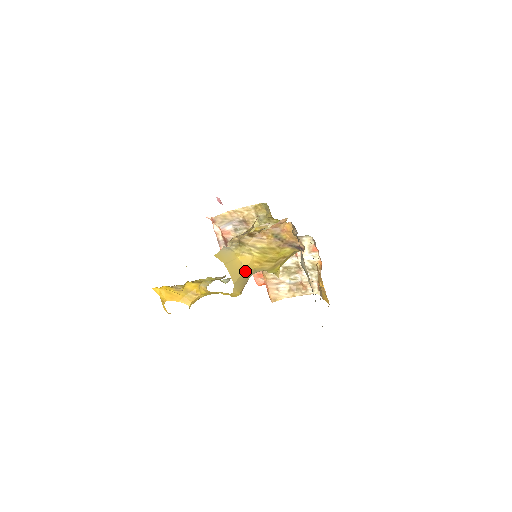
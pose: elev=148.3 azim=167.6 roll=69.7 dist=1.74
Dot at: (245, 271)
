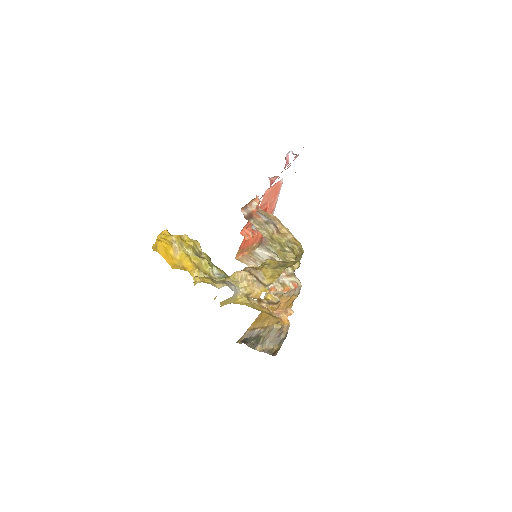
Dot at: occluded
